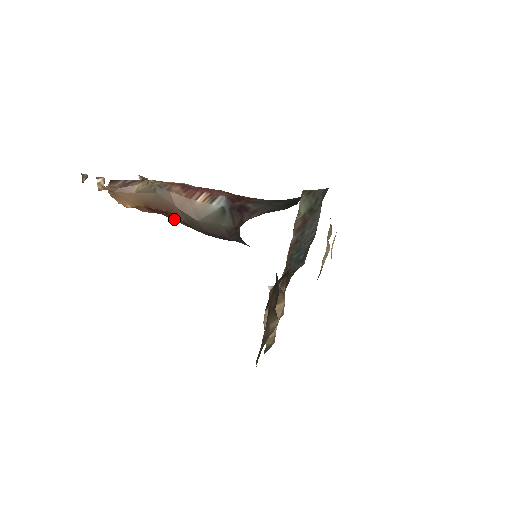
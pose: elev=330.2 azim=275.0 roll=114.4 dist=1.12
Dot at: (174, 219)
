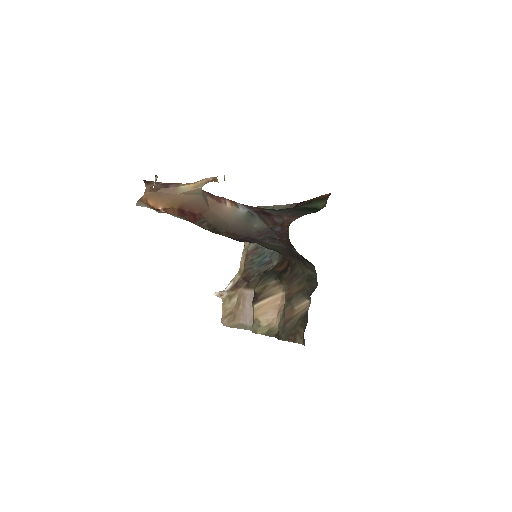
Dot at: (196, 222)
